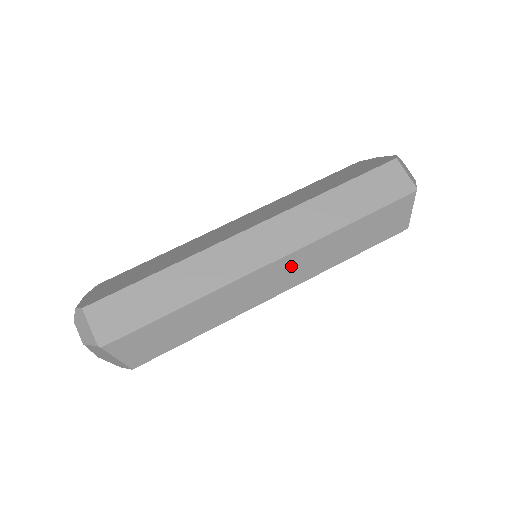
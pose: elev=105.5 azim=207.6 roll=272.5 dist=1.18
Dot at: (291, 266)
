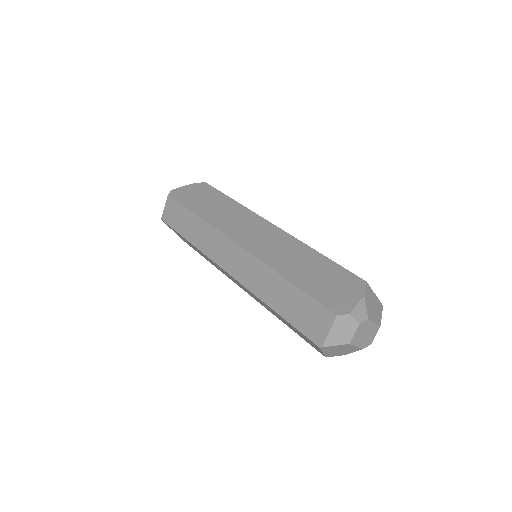
Dot at: occluded
